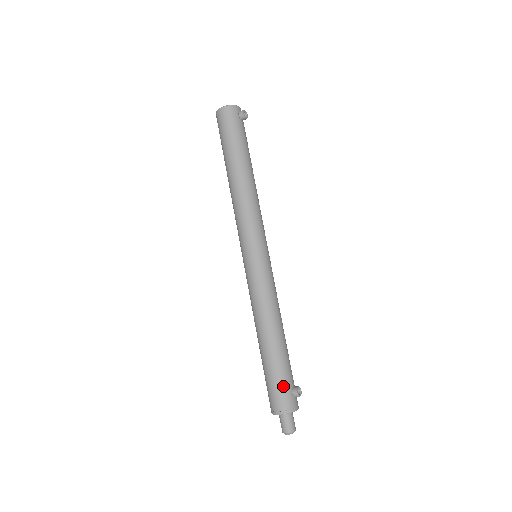
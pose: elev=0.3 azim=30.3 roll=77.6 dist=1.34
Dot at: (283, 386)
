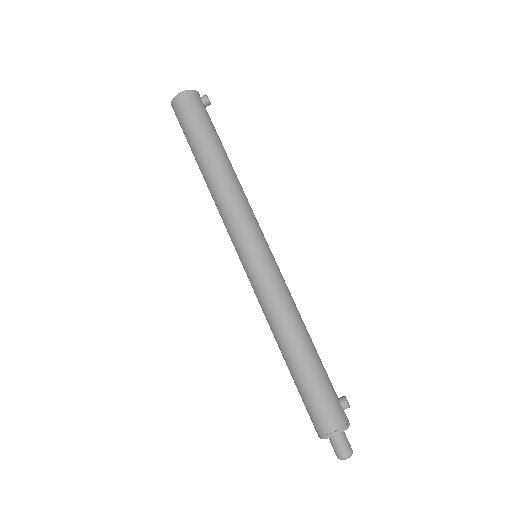
Dot at: (330, 400)
